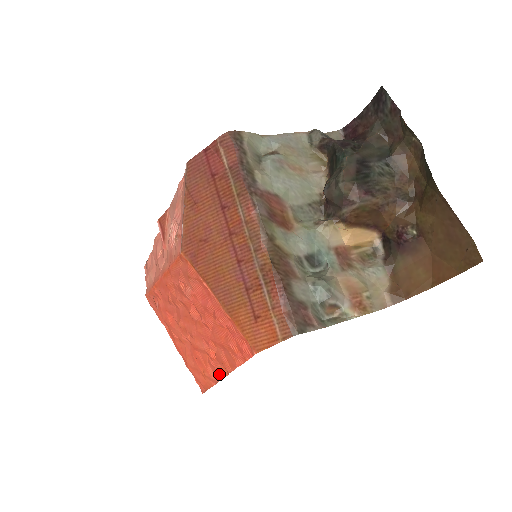
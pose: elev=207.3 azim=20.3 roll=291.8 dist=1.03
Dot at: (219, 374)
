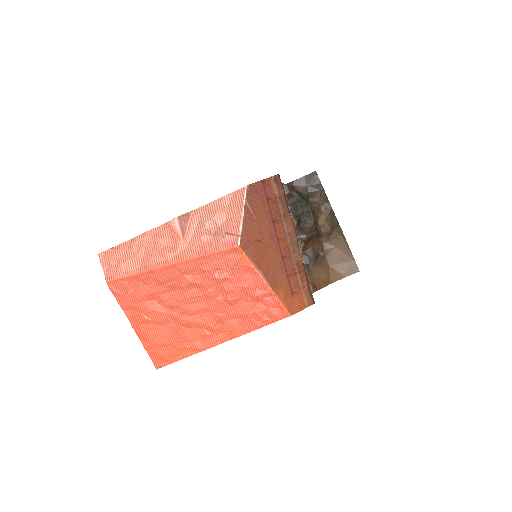
Dot at: (215, 342)
